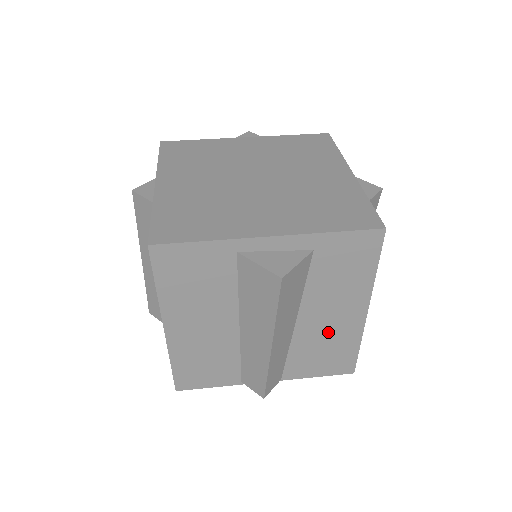
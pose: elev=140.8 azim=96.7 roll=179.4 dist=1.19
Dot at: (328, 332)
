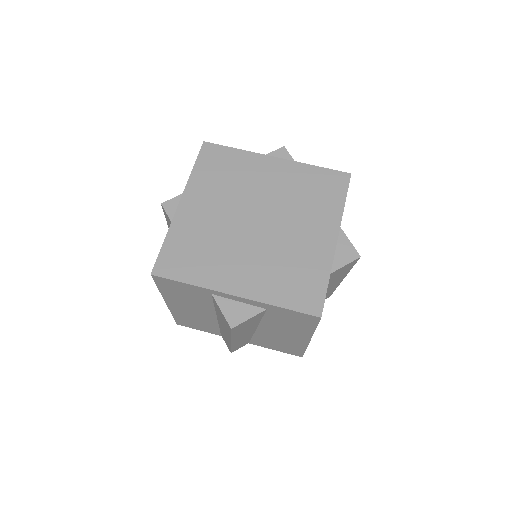
Dot at: (281, 338)
